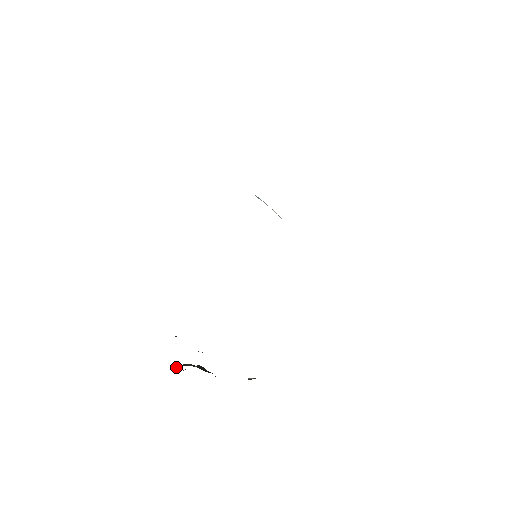
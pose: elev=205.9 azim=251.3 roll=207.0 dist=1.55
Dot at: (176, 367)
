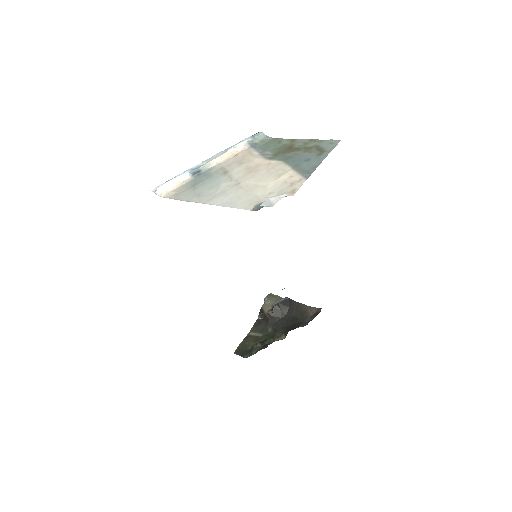
Dot at: (261, 316)
